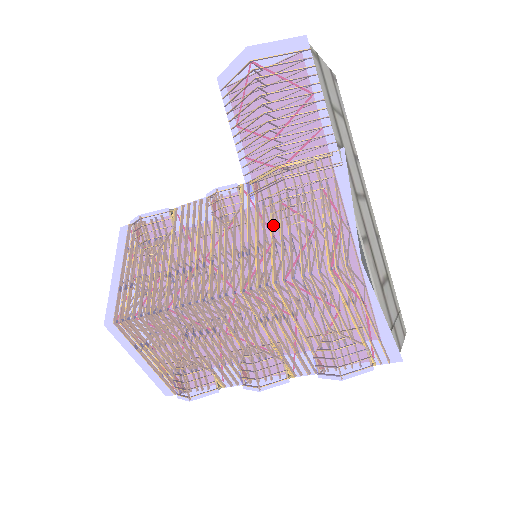
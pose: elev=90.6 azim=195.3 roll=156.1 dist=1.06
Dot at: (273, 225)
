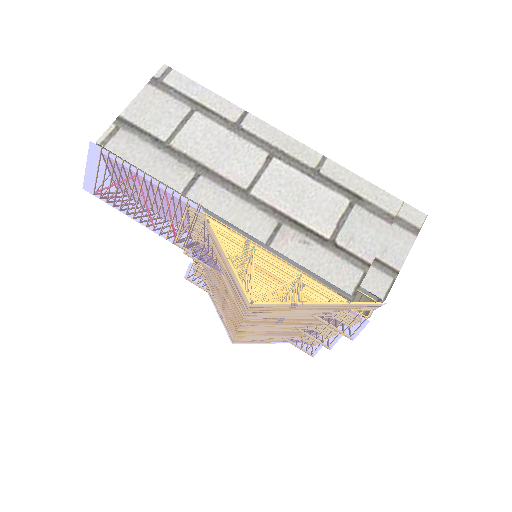
Dot at: occluded
